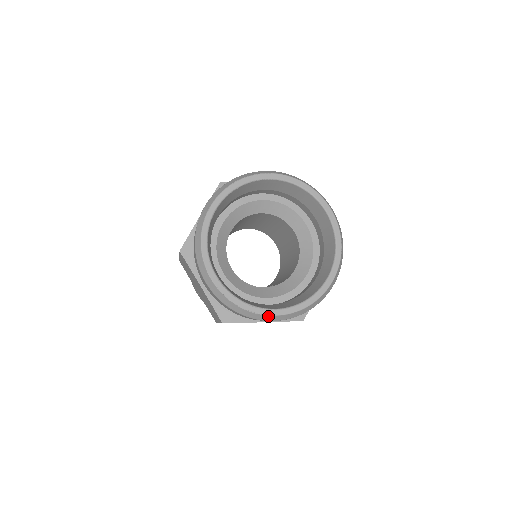
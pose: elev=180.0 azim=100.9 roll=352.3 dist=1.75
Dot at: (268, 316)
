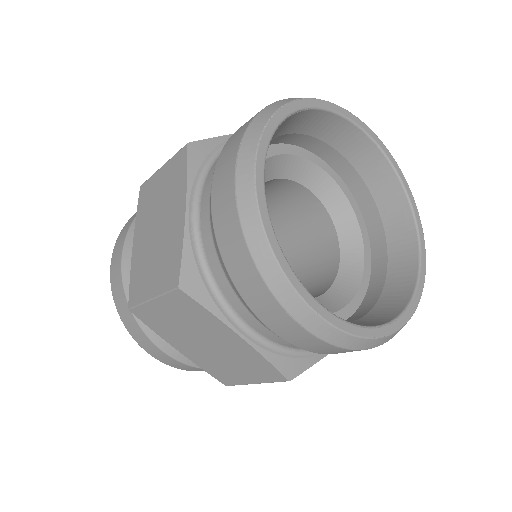
Dot at: (394, 333)
